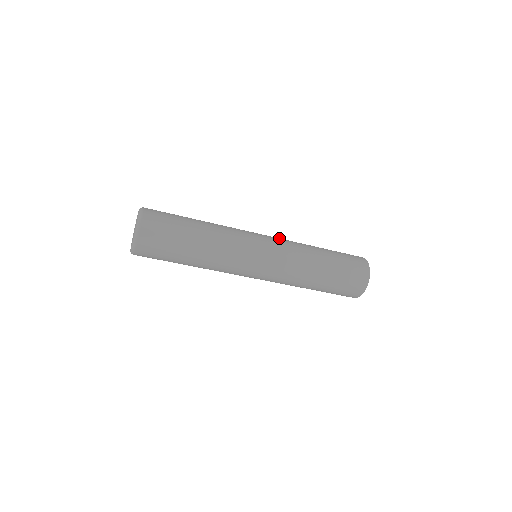
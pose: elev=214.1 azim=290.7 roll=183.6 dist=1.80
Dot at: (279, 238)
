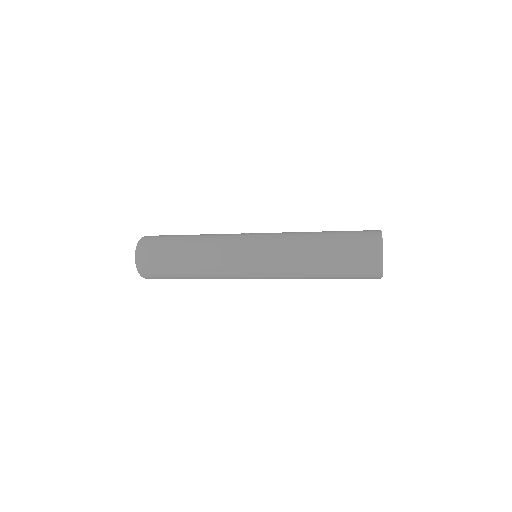
Dot at: (271, 241)
